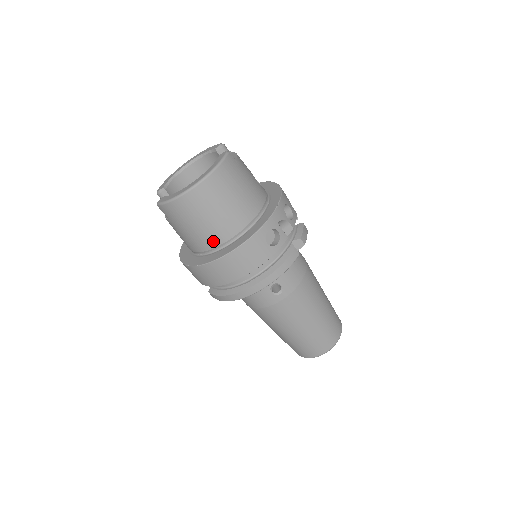
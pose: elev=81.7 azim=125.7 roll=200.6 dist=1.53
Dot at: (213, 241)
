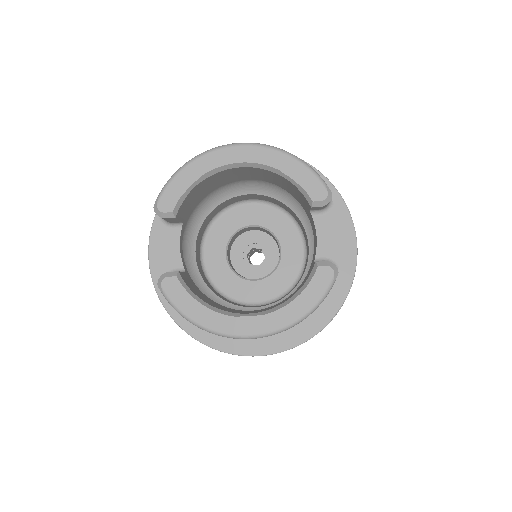
Dot at: occluded
